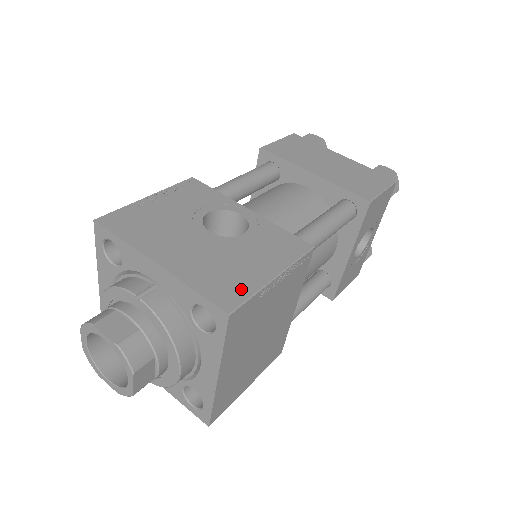
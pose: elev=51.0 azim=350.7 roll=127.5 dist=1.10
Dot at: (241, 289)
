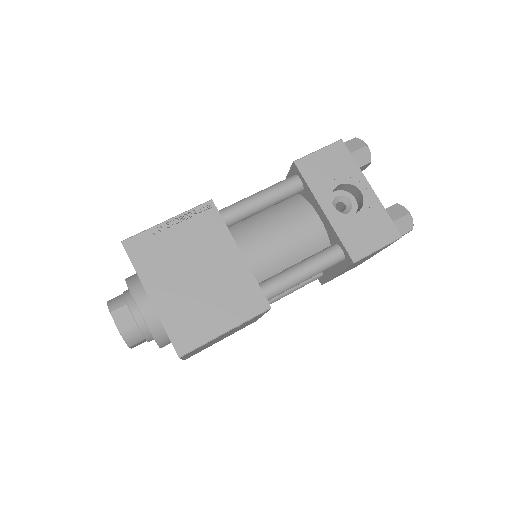
Dot at: occluded
